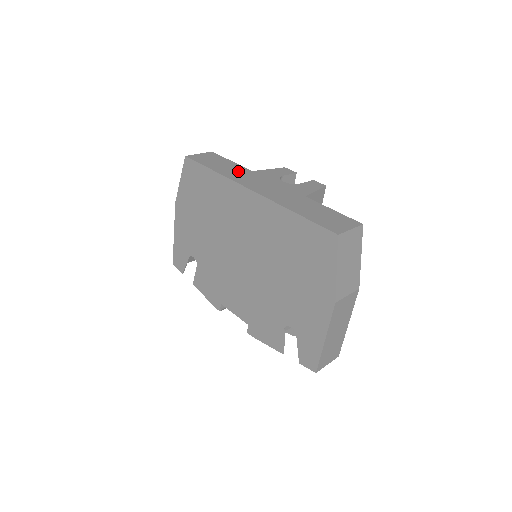
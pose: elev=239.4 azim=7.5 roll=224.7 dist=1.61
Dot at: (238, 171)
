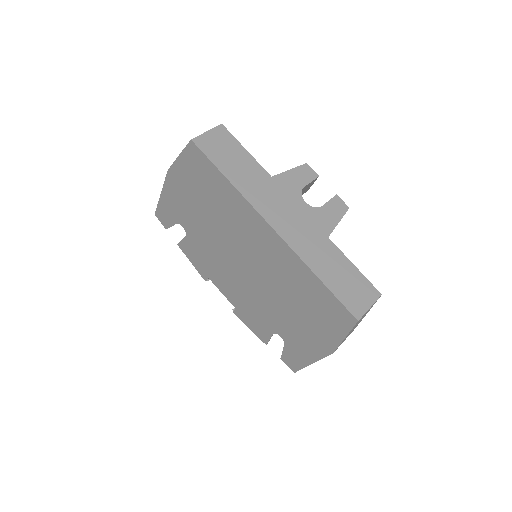
Dot at: (256, 179)
